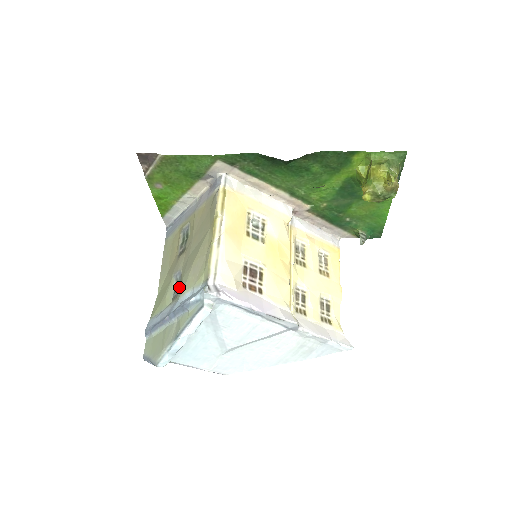
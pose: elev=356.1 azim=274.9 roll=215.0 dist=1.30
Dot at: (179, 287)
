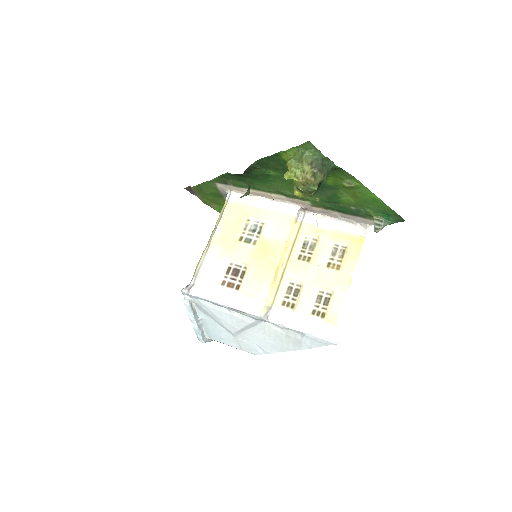
Dot at: occluded
